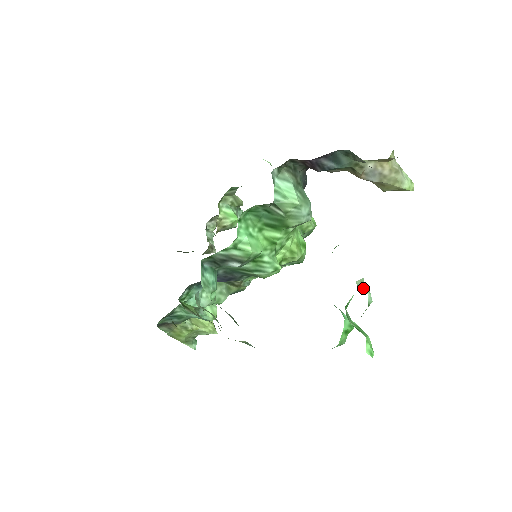
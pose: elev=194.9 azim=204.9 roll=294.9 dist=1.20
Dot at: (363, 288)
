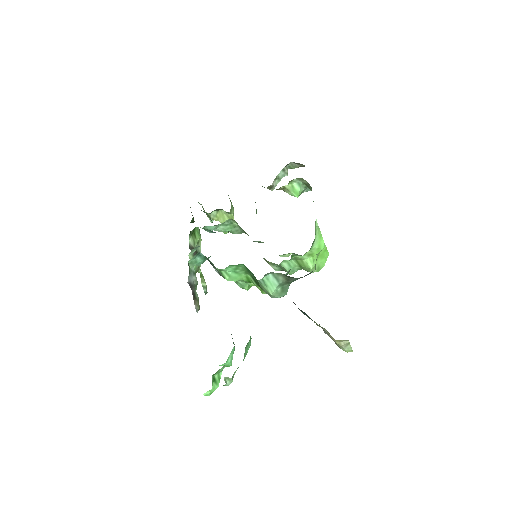
Dot at: (228, 380)
